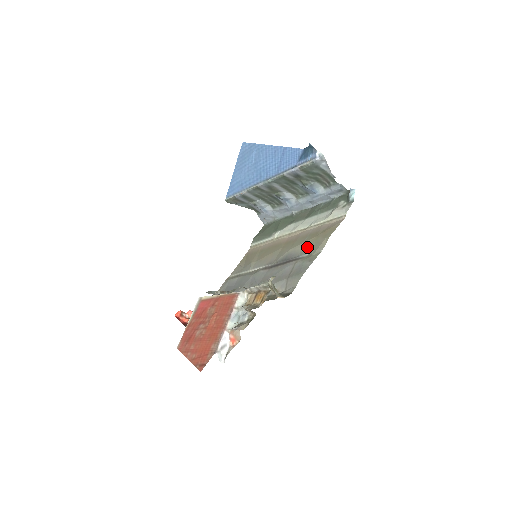
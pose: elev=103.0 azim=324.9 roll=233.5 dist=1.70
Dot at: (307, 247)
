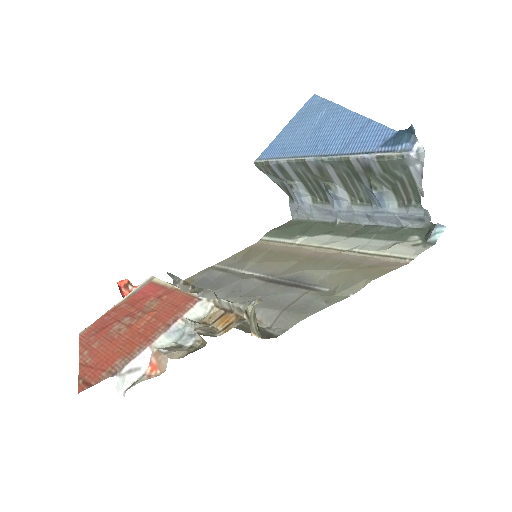
Dot at: (333, 278)
